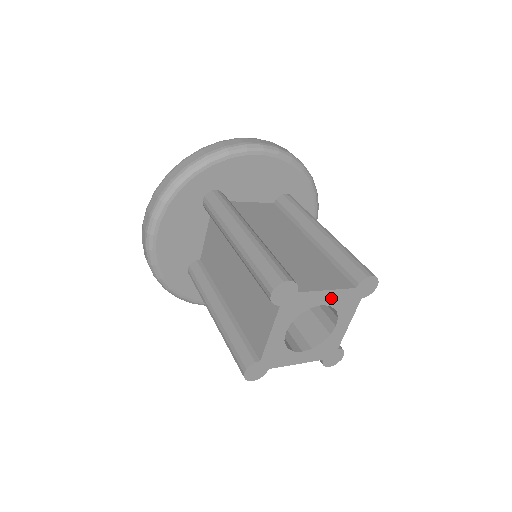
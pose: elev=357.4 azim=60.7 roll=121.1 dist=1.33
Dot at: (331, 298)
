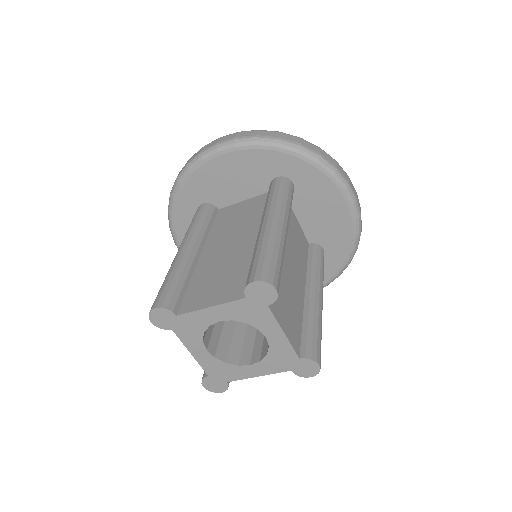
Dot at: (224, 313)
